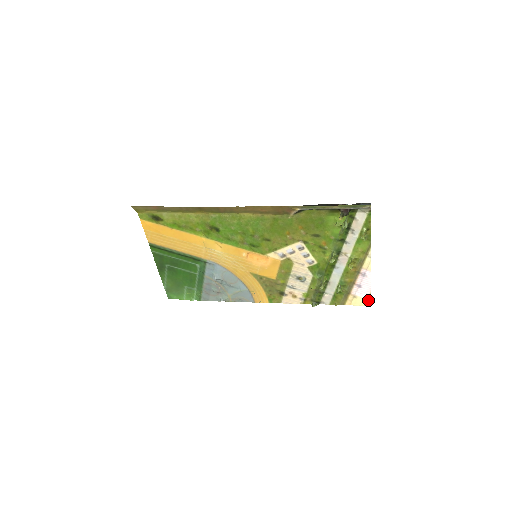
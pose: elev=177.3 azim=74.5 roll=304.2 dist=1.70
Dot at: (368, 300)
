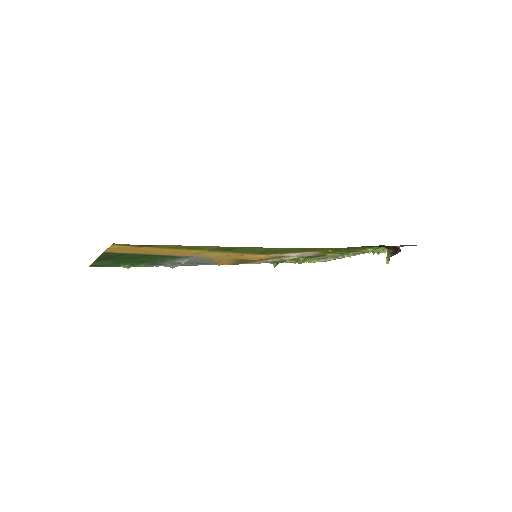
Dot at: occluded
